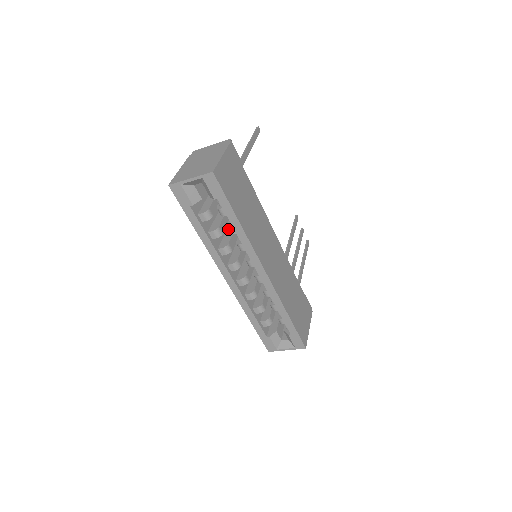
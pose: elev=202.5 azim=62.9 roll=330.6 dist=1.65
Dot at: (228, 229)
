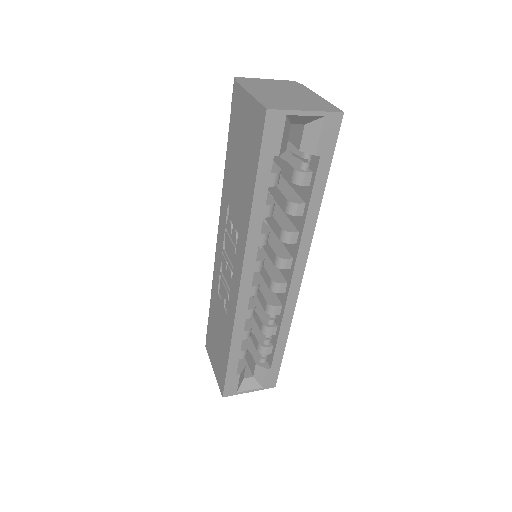
Dot at: occluded
